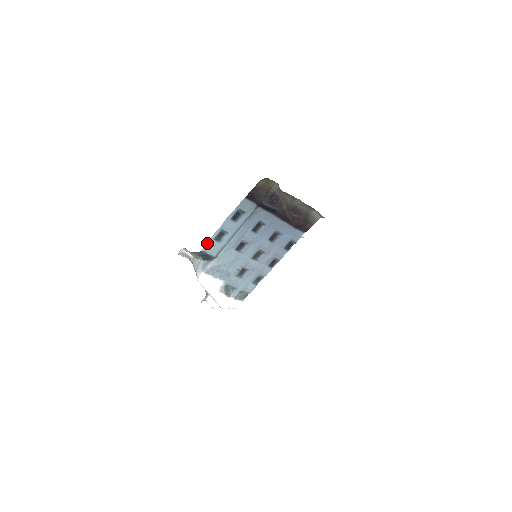
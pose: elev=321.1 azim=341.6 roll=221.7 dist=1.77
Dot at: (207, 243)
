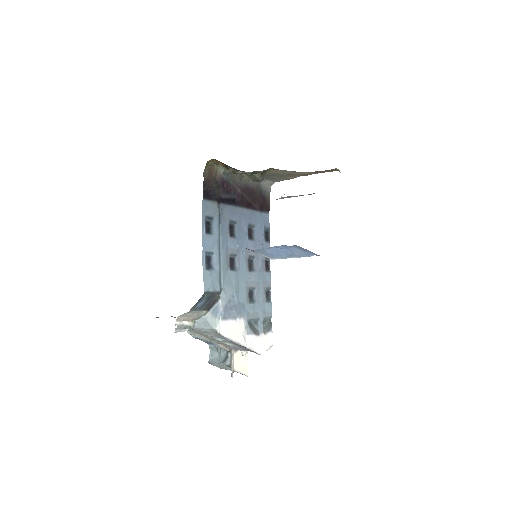
Dot at: (203, 278)
